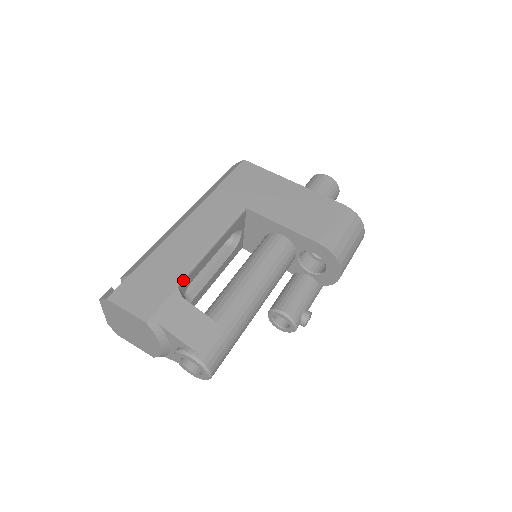
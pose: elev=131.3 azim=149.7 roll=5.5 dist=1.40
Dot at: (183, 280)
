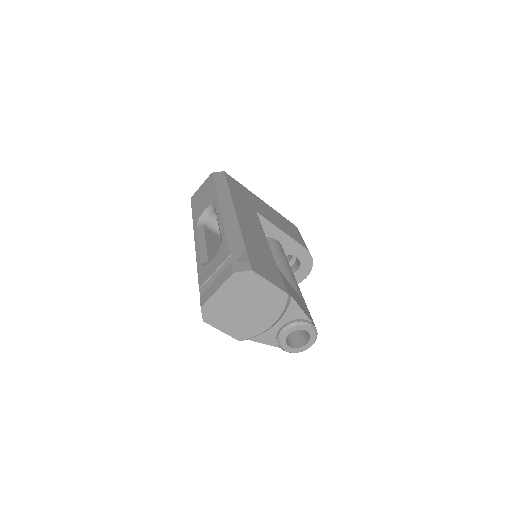
Dot at: occluded
